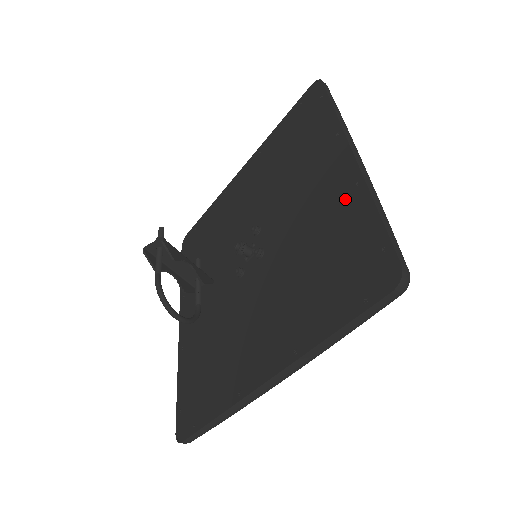
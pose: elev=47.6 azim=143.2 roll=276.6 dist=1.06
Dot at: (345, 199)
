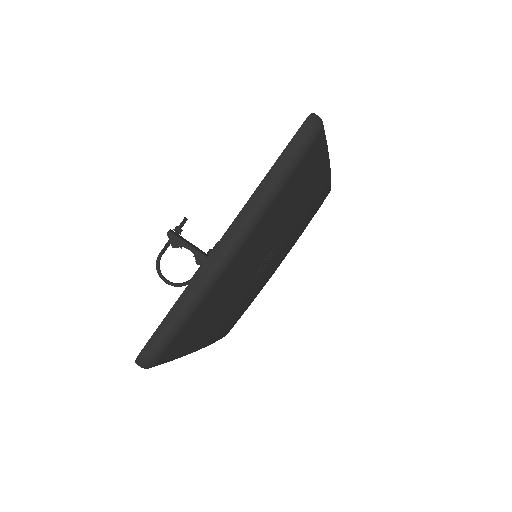
Dot at: occluded
